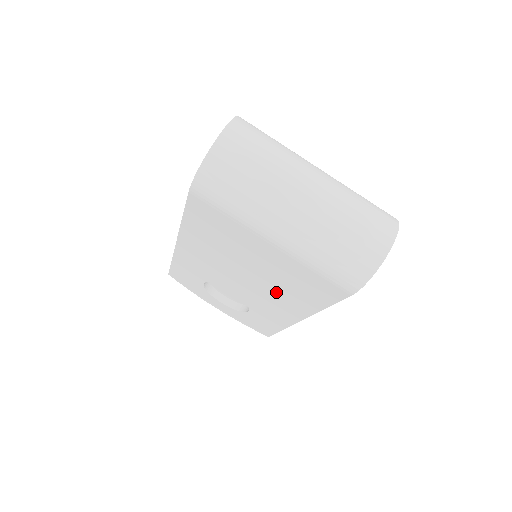
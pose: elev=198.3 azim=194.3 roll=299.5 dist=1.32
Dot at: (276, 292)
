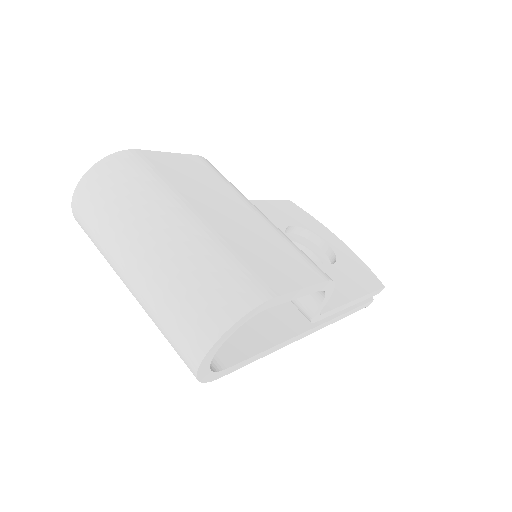
Dot at: occluded
